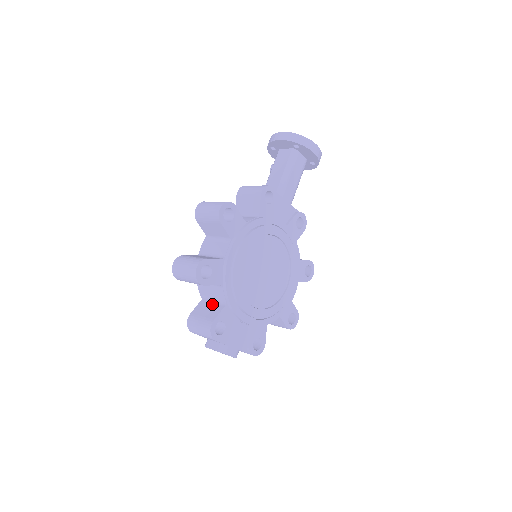
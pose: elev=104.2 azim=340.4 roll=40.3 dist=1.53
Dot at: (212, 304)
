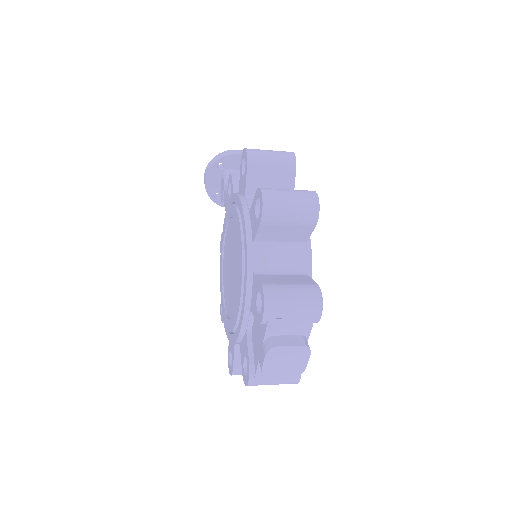
Dot at: (284, 275)
